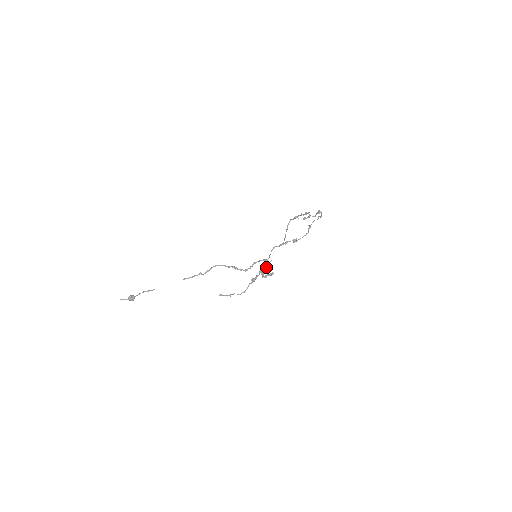
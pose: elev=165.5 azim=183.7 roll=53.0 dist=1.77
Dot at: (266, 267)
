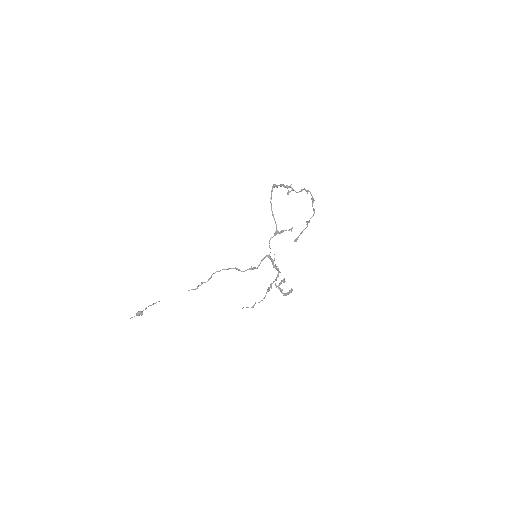
Dot at: (281, 282)
